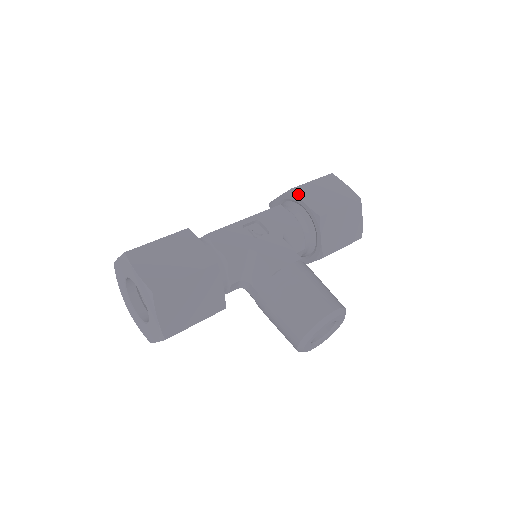
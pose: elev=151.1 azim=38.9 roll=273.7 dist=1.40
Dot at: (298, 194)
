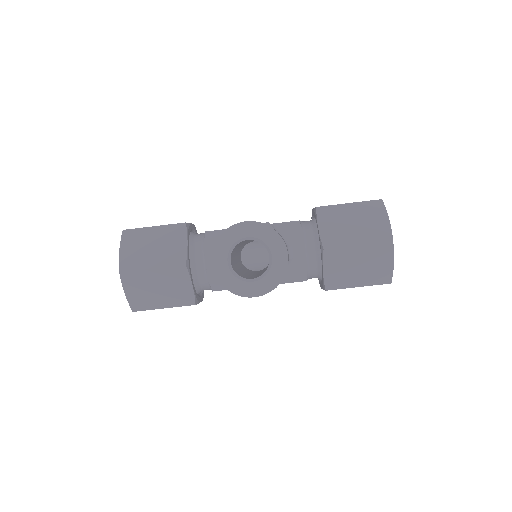
Dot at: occluded
